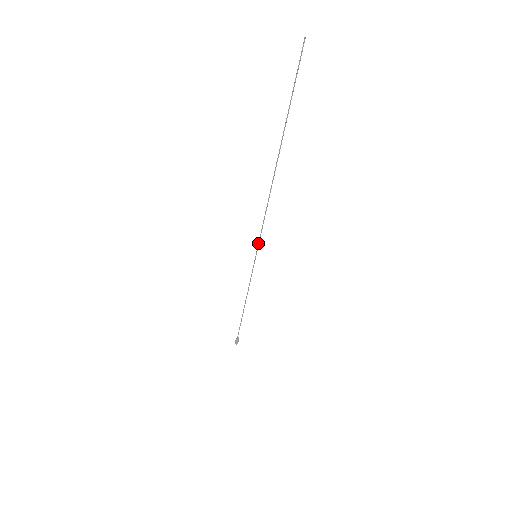
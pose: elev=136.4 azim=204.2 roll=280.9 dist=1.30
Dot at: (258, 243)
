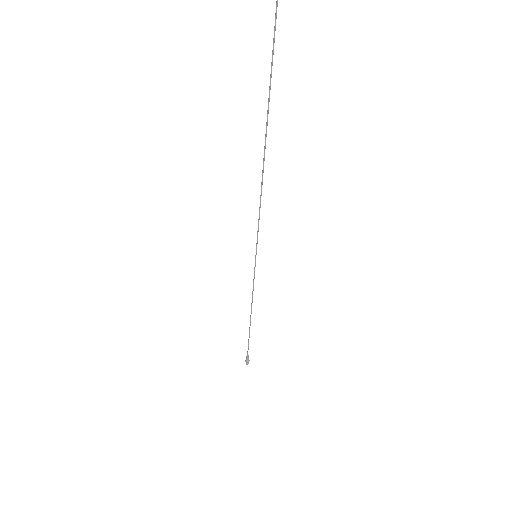
Dot at: occluded
